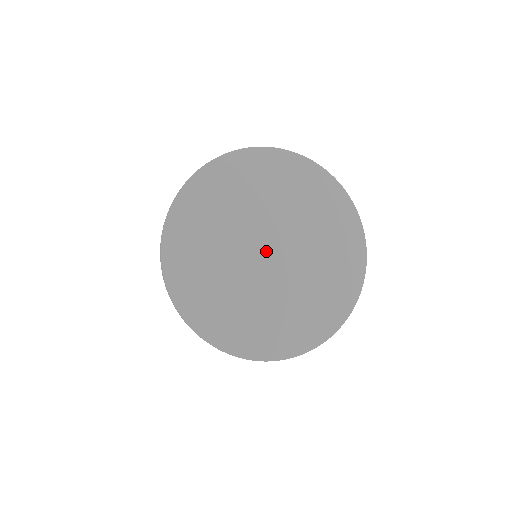
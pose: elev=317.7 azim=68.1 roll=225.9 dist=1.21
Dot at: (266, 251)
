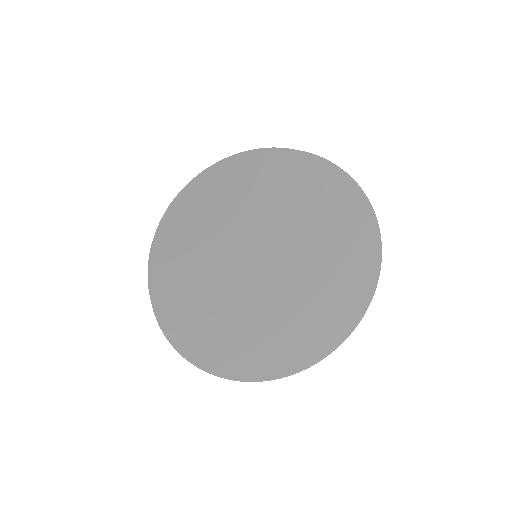
Dot at: (269, 275)
